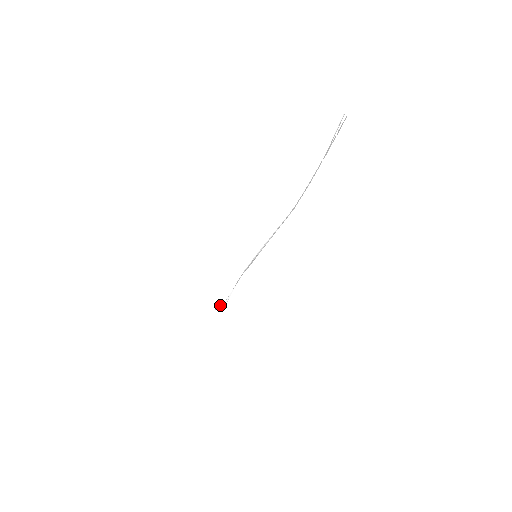
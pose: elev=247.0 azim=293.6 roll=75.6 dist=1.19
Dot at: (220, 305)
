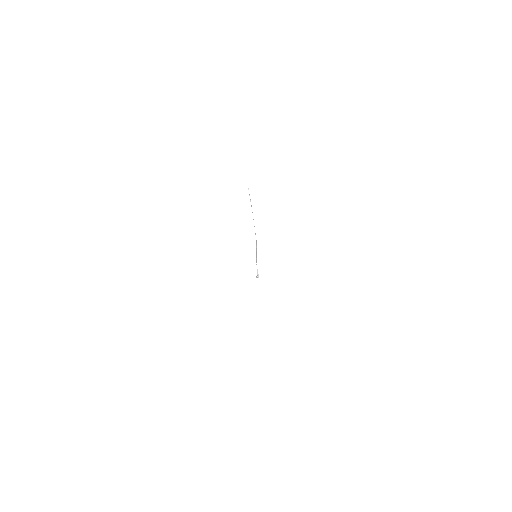
Dot at: occluded
